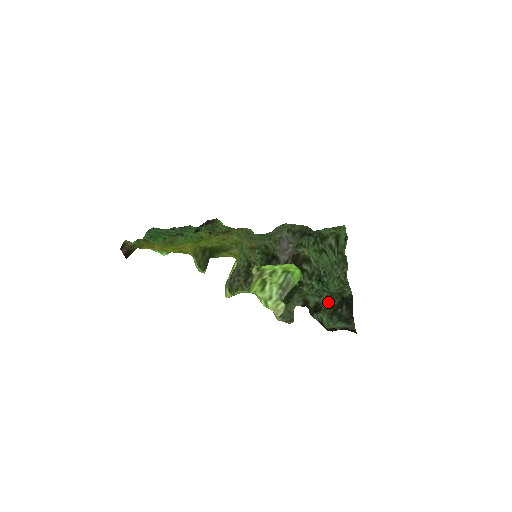
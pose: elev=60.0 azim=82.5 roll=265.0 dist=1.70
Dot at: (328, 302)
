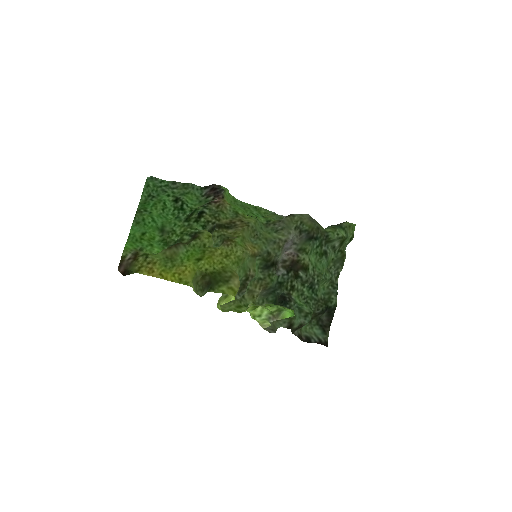
Dot at: occluded
